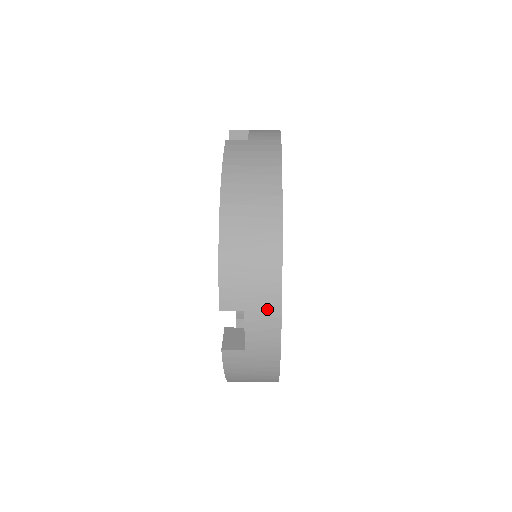
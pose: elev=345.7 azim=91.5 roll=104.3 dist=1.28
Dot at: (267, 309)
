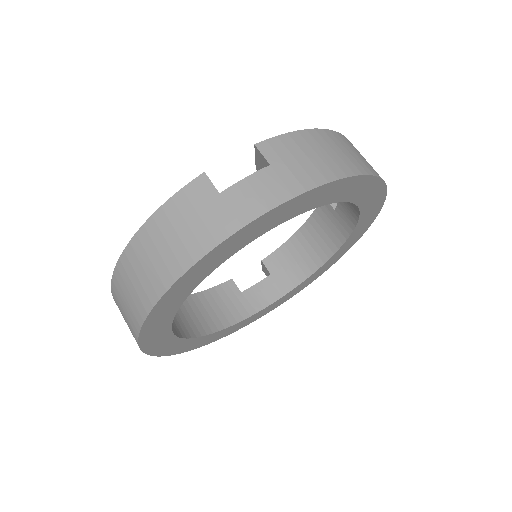
Dot at: (133, 336)
